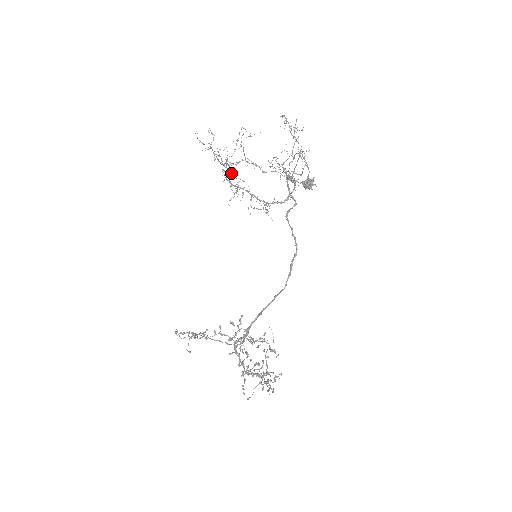
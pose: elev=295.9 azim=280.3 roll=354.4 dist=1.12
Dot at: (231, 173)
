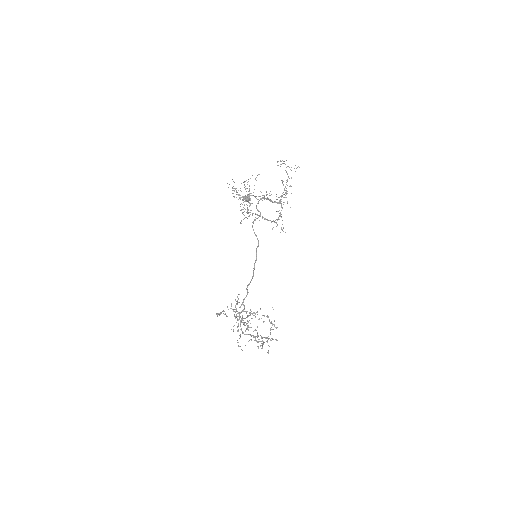
Dot at: (250, 205)
